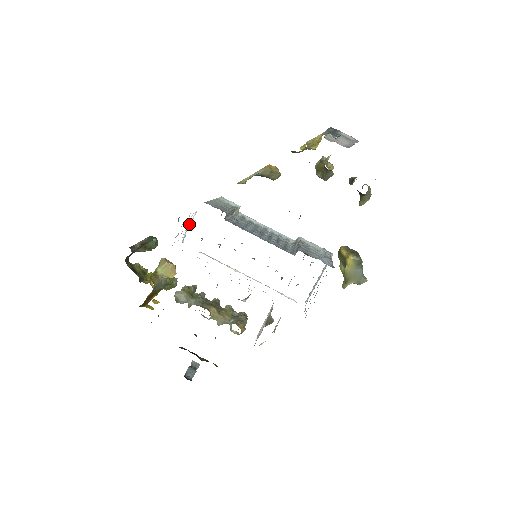
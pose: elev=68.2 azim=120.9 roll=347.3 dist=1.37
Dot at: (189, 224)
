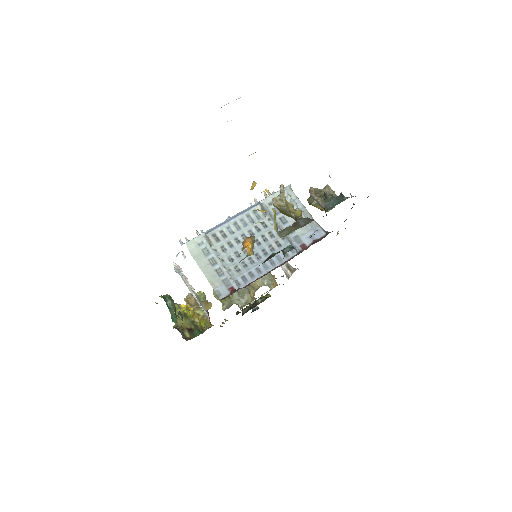
Dot at: occluded
